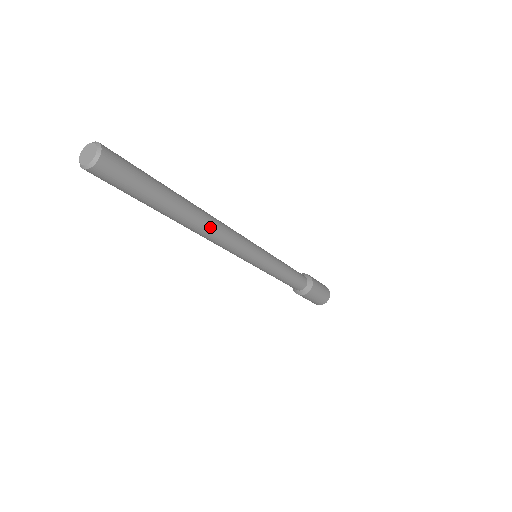
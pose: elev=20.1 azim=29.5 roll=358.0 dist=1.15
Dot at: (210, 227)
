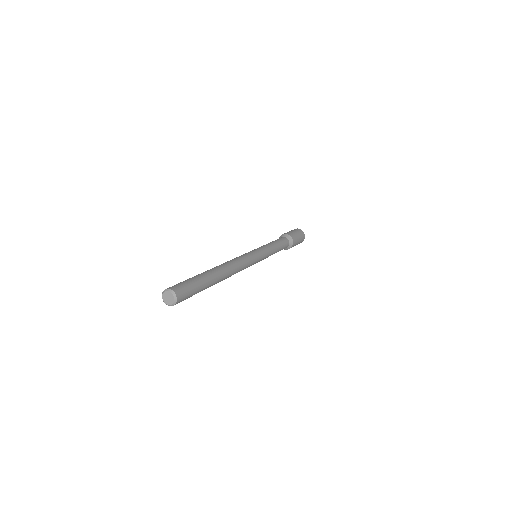
Dot at: (231, 269)
